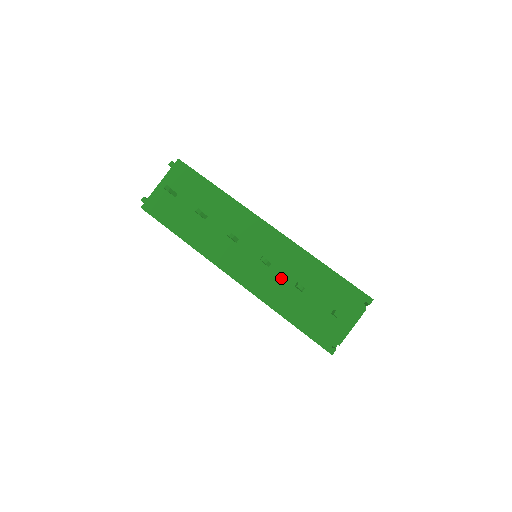
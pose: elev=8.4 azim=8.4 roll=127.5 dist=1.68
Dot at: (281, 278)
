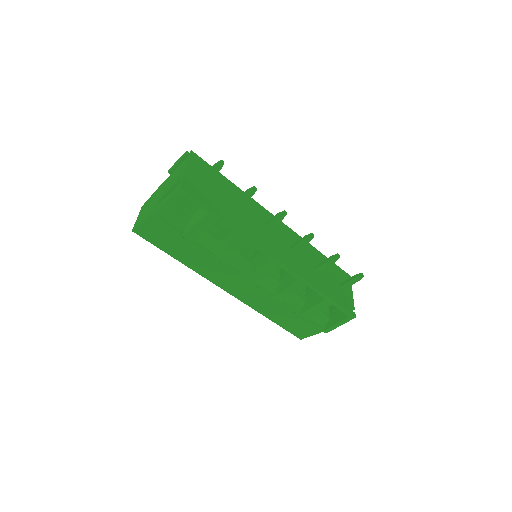
Dot at: (305, 261)
